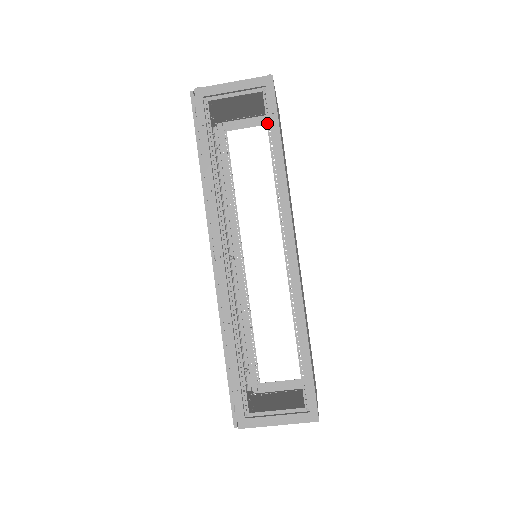
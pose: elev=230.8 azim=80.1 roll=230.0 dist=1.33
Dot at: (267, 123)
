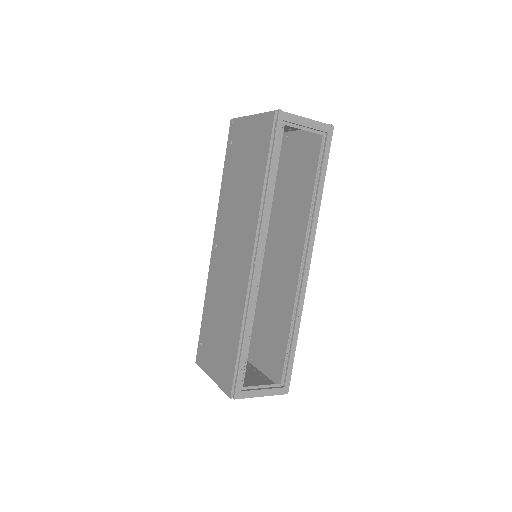
Dot at: (318, 162)
